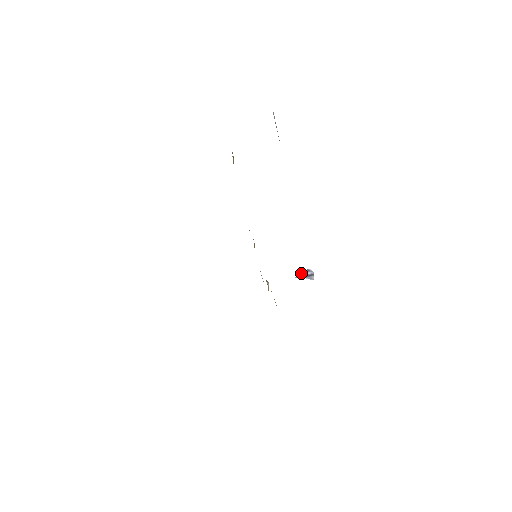
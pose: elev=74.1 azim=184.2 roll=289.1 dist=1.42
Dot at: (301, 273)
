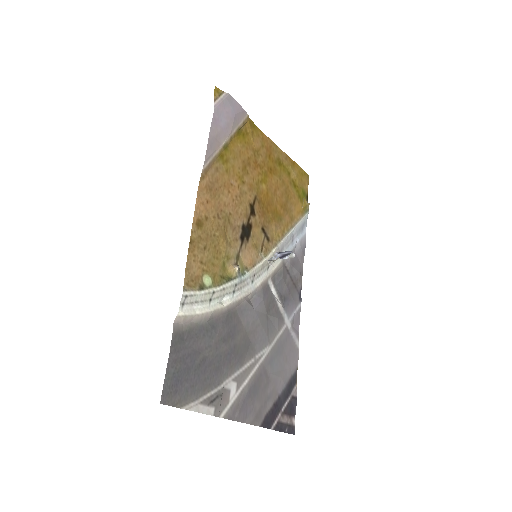
Dot at: (277, 254)
